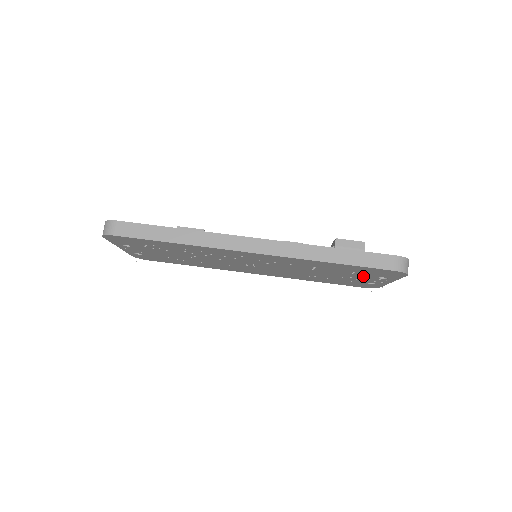
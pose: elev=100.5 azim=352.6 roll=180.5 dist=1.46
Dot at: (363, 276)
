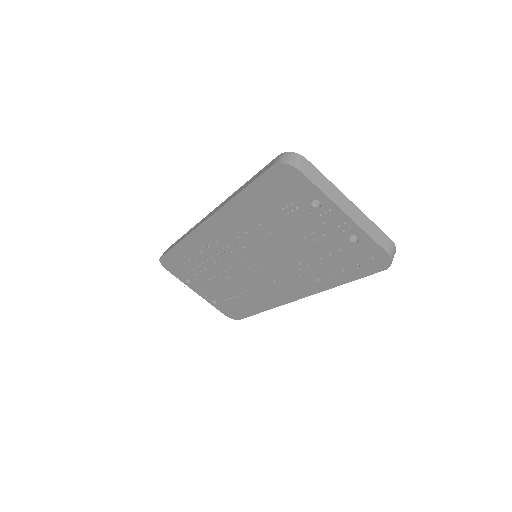
Dot at: (306, 216)
